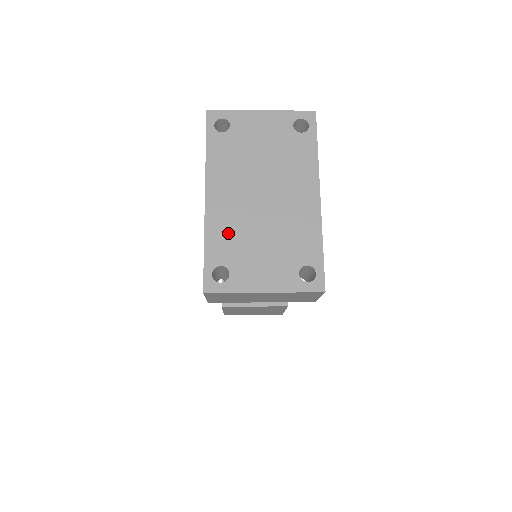
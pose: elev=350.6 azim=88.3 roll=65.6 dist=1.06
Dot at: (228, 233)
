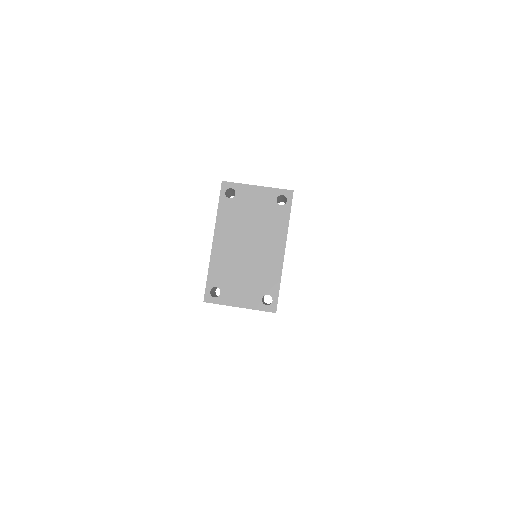
Dot at: (223, 267)
